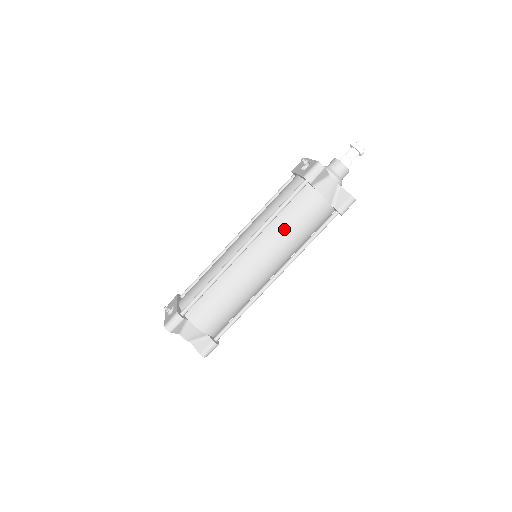
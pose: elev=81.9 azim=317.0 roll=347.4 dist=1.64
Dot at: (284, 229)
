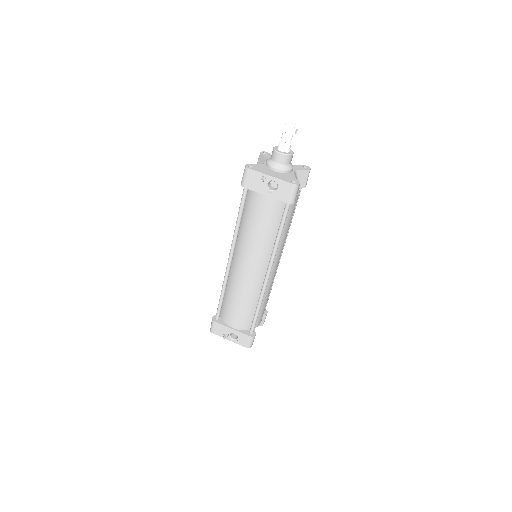
Dot at: (284, 236)
